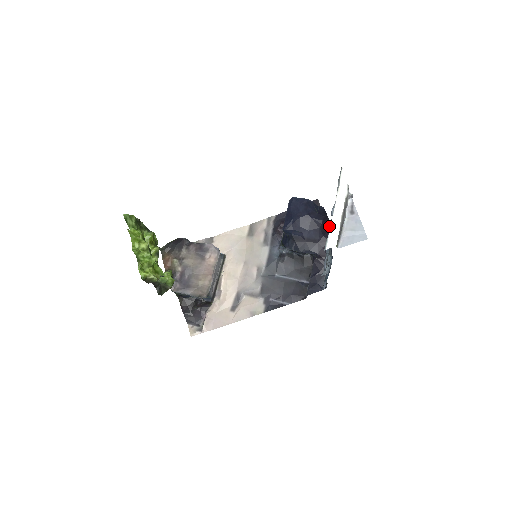
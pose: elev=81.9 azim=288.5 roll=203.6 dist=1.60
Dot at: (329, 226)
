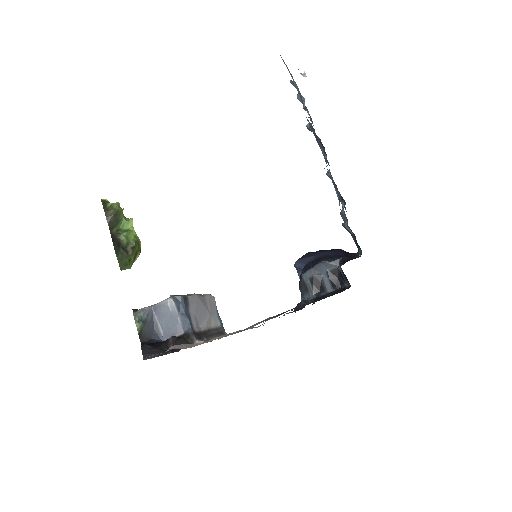
Dot at: occluded
